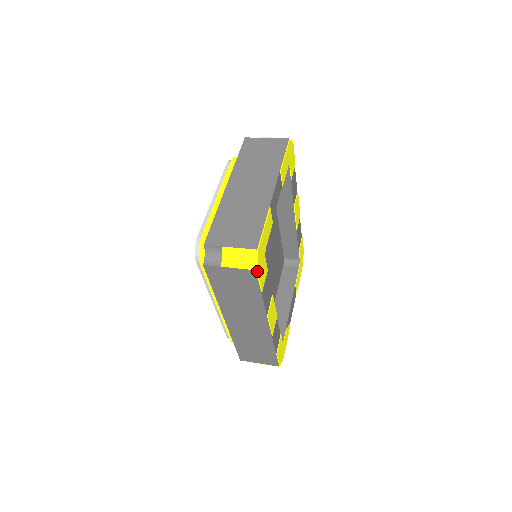
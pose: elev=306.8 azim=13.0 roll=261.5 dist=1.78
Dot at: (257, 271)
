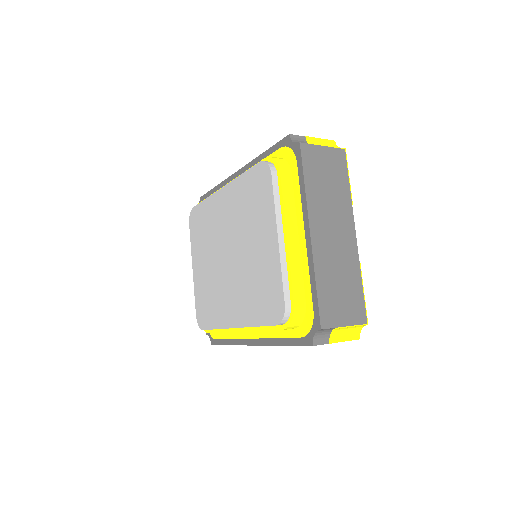
Dot at: (357, 338)
